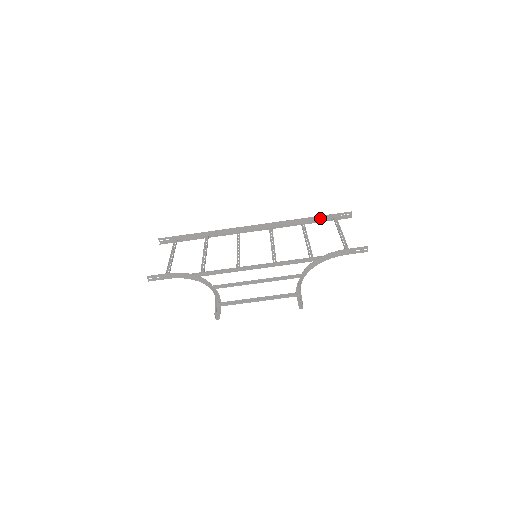
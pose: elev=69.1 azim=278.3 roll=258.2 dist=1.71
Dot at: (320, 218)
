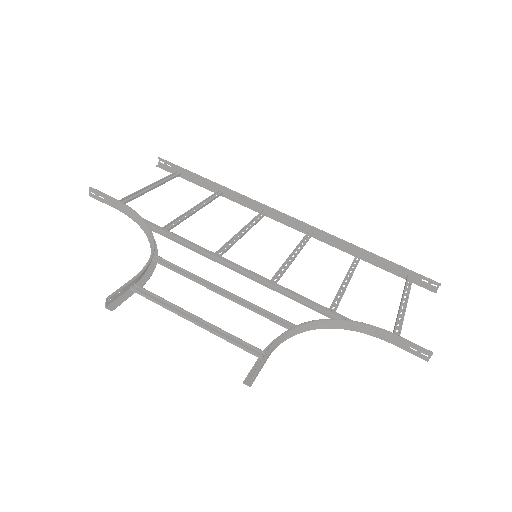
Dot at: (388, 264)
